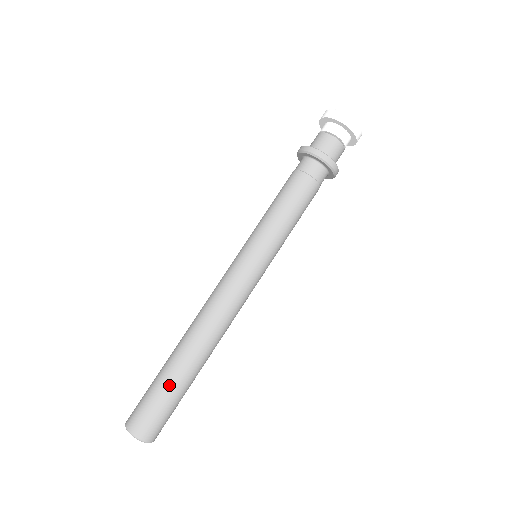
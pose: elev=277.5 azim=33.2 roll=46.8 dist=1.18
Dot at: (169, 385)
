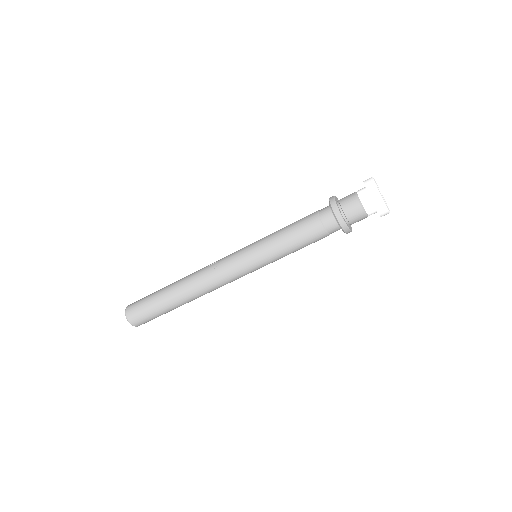
Dot at: (167, 312)
